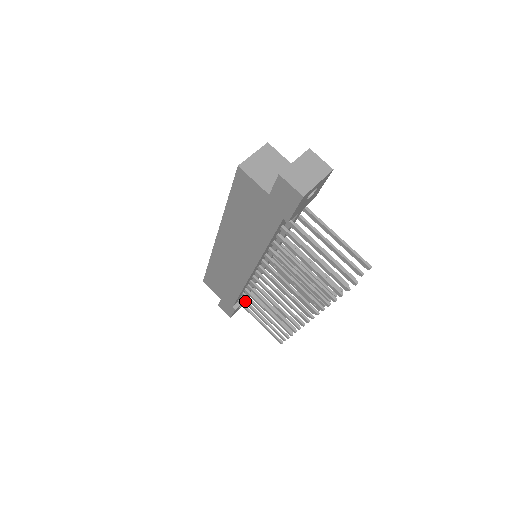
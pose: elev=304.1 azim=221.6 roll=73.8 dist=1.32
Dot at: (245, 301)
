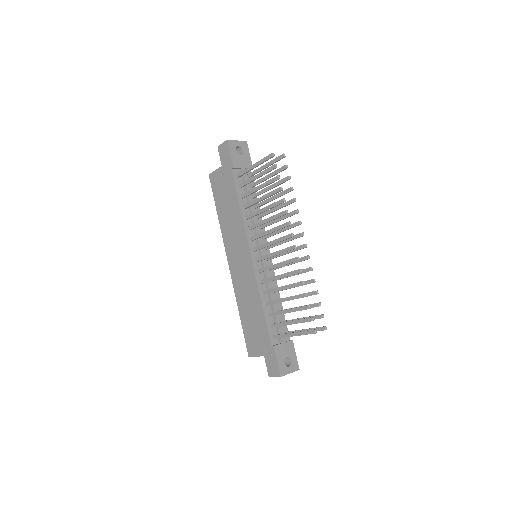
Dot at: (275, 323)
